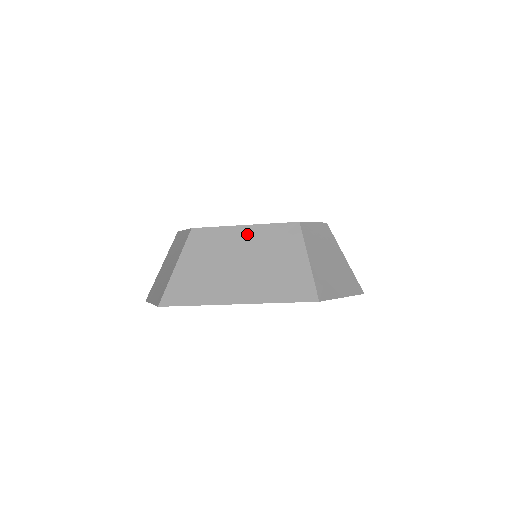
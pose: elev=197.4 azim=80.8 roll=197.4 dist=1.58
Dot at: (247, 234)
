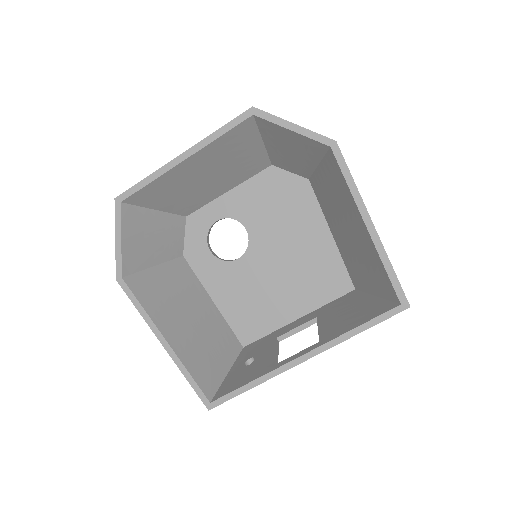
Dot at: occluded
